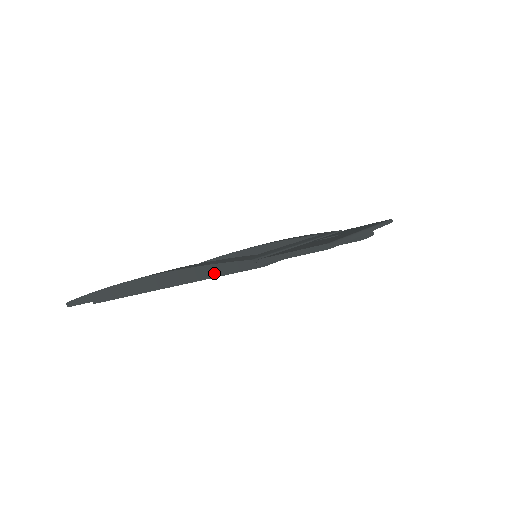
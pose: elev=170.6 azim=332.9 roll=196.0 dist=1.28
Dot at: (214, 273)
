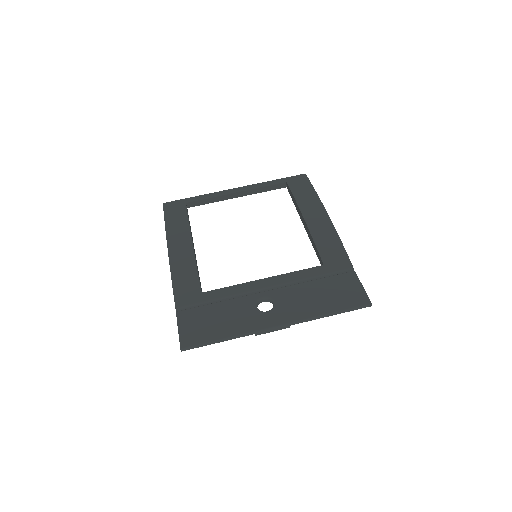
Dot at: occluded
